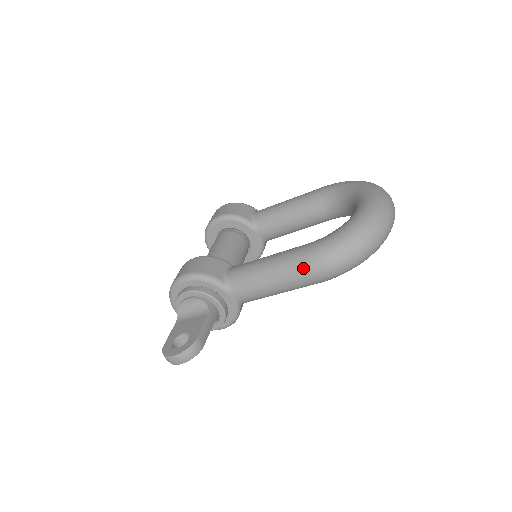
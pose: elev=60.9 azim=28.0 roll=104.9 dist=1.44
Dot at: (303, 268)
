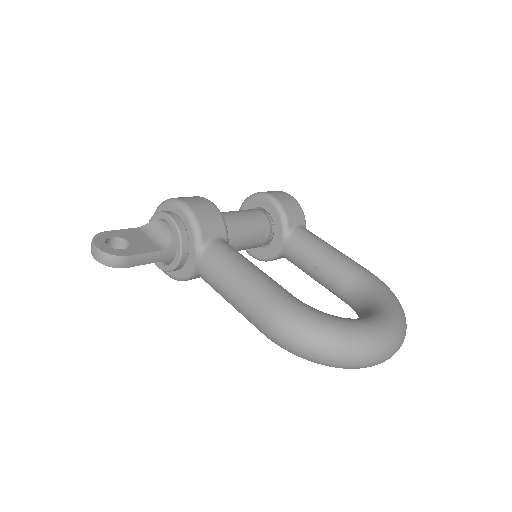
Dot at: (263, 307)
